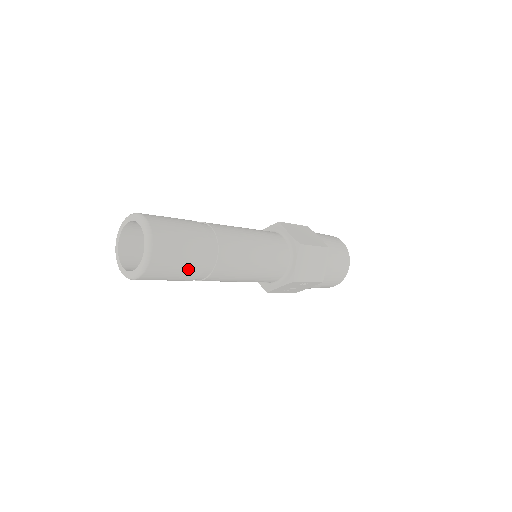
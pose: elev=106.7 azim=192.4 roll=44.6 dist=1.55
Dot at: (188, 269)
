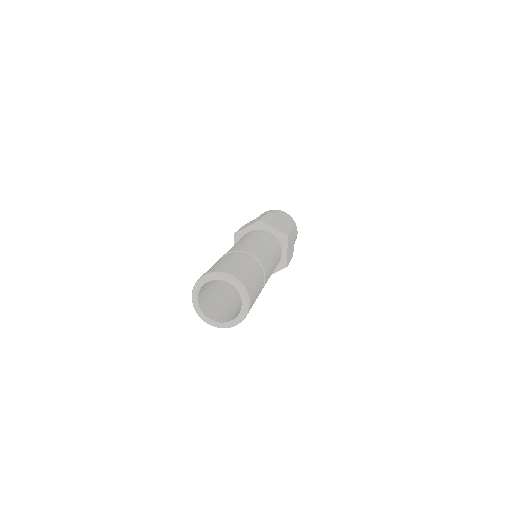
Dot at: occluded
